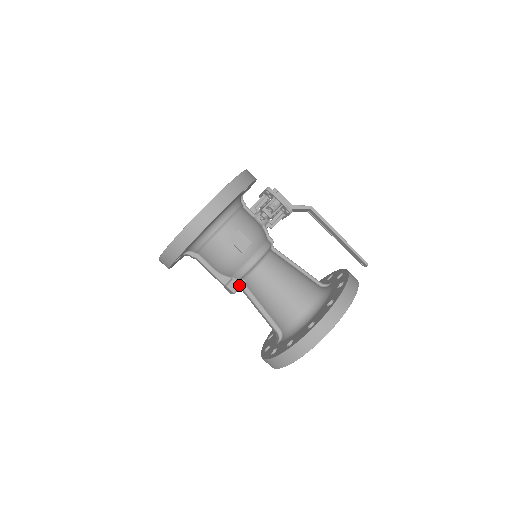
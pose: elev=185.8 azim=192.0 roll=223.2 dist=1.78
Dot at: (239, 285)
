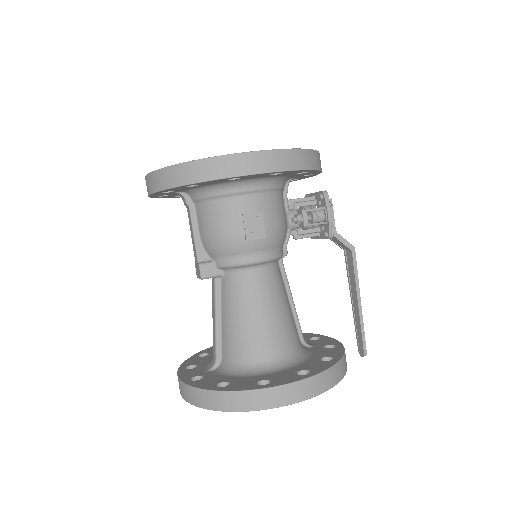
Dot at: (214, 274)
